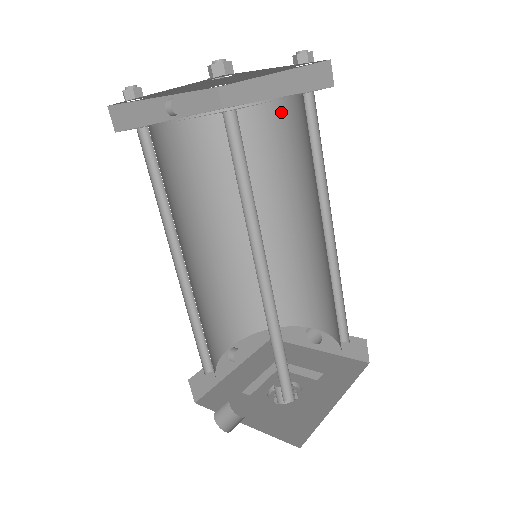
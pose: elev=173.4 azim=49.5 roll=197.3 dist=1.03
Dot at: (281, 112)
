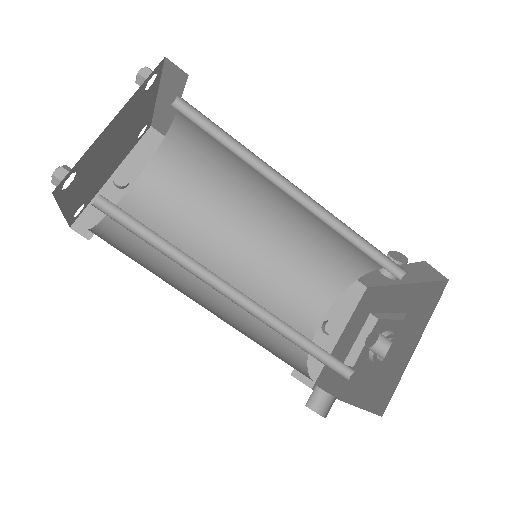
Dot at: occluded
